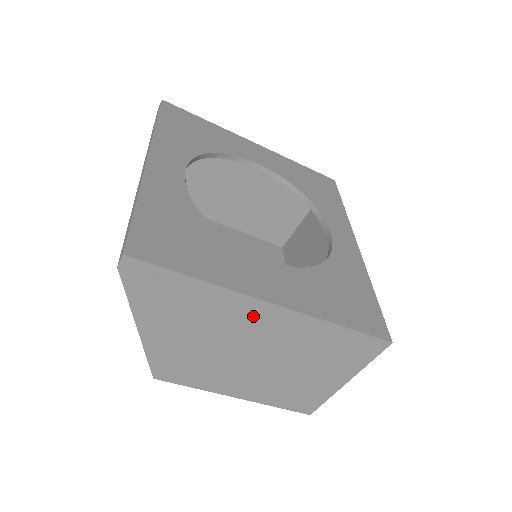
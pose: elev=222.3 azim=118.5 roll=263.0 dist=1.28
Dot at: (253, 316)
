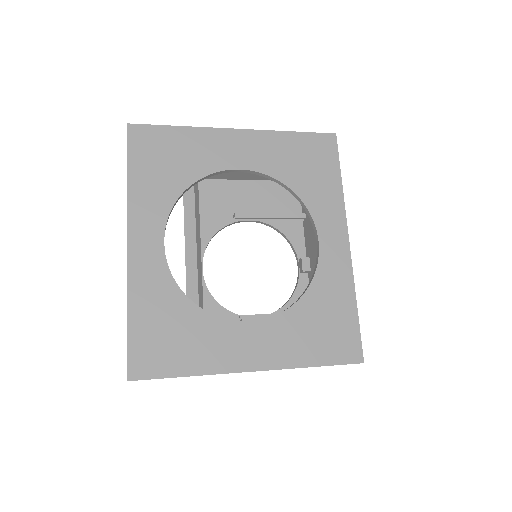
Dot at: occluded
